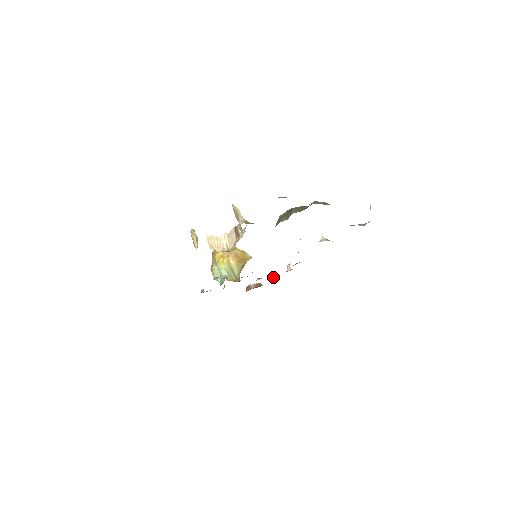
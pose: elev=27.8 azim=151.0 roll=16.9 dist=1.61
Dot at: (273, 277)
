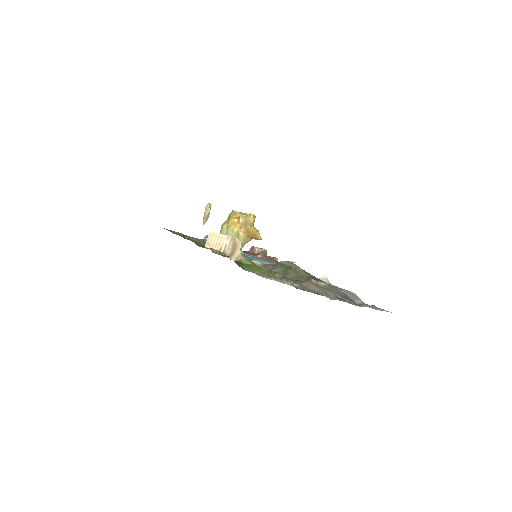
Dot at: (277, 258)
